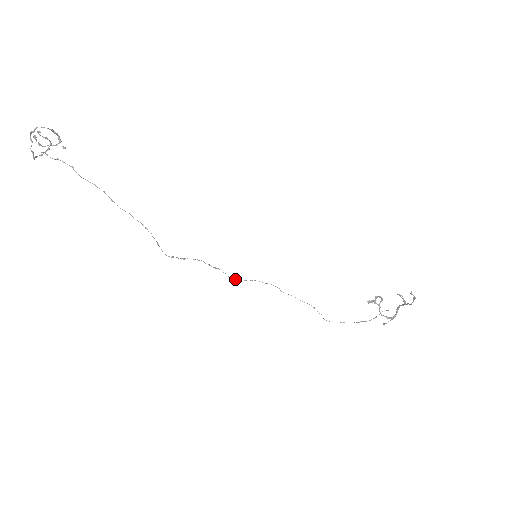
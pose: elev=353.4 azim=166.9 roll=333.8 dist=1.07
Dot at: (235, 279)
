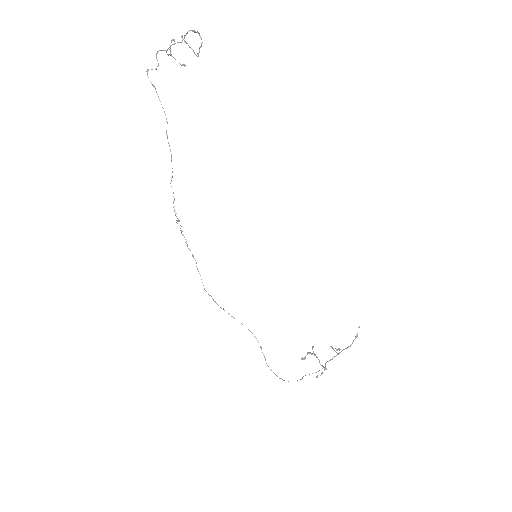
Dot at: occluded
